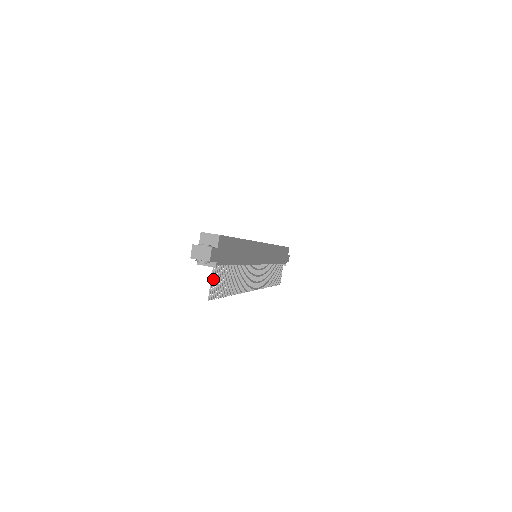
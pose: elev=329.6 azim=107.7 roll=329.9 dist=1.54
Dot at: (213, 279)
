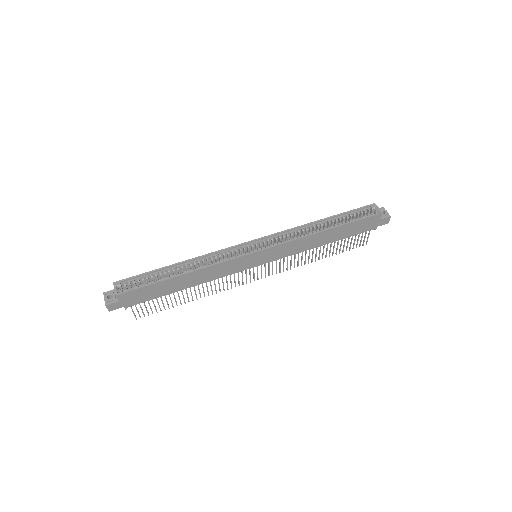
Dot at: (136, 309)
